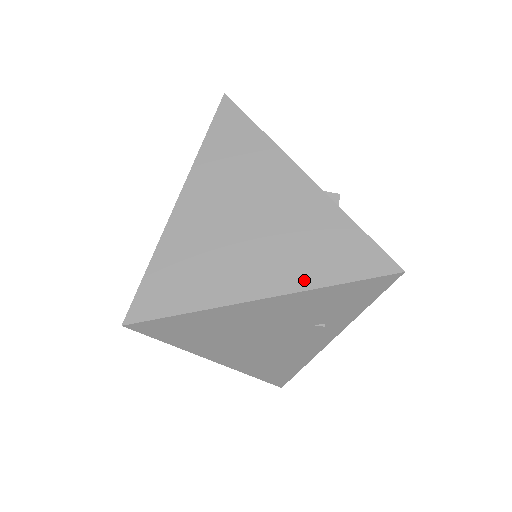
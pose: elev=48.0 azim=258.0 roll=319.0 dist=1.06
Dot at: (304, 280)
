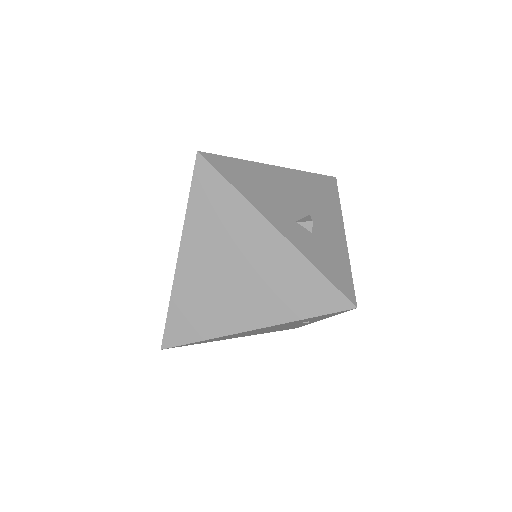
Dot at: (280, 316)
